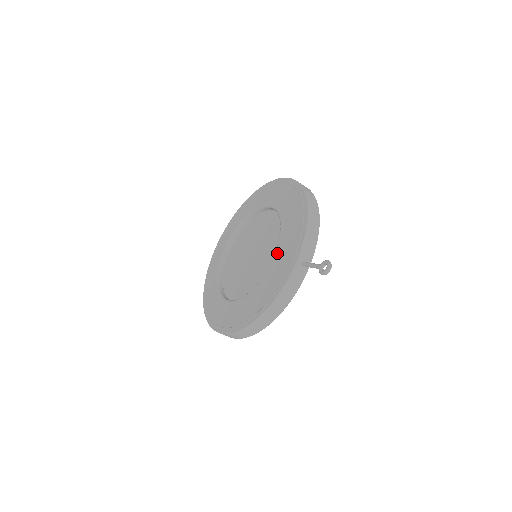
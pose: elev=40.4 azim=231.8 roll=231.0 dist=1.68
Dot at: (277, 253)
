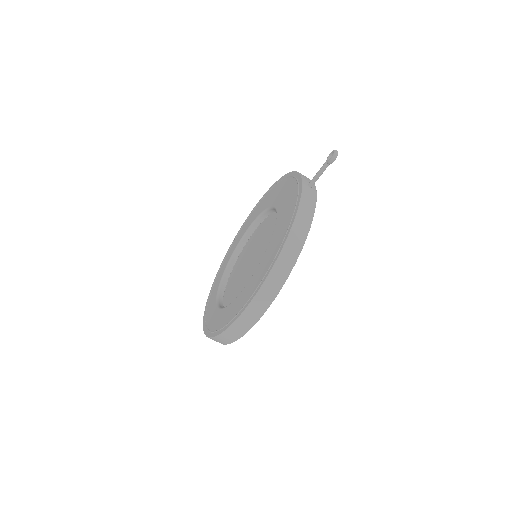
Dot at: (279, 209)
